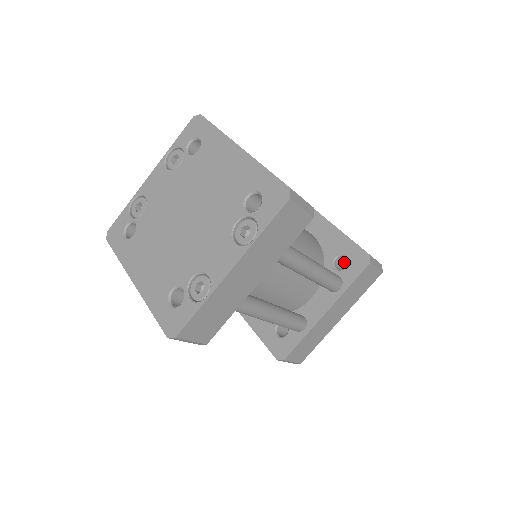
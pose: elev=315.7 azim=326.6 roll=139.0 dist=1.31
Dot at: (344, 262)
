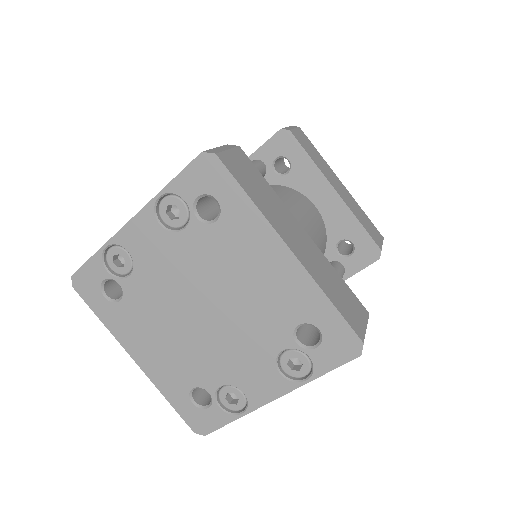
Dot at: occluded
